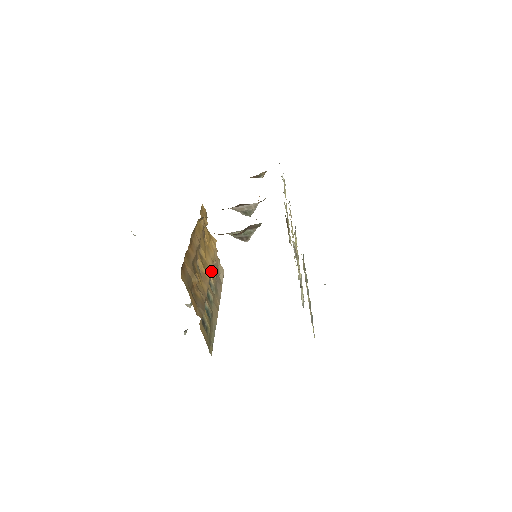
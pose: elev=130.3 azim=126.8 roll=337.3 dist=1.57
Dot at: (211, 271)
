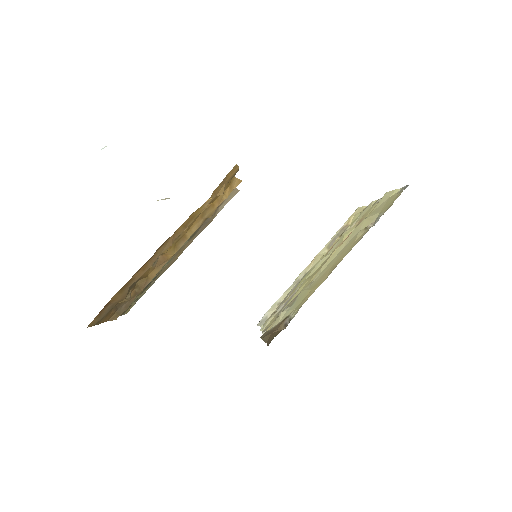
Dot at: occluded
